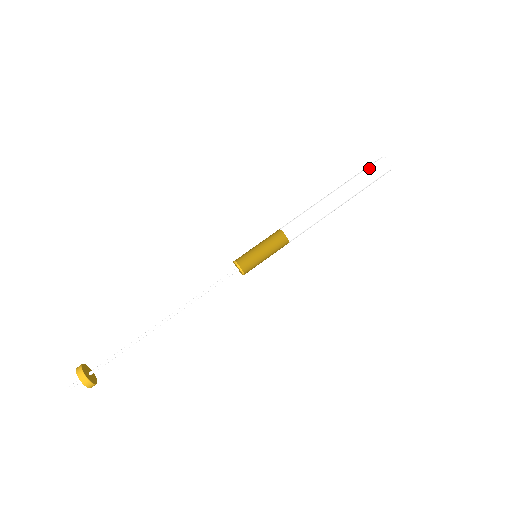
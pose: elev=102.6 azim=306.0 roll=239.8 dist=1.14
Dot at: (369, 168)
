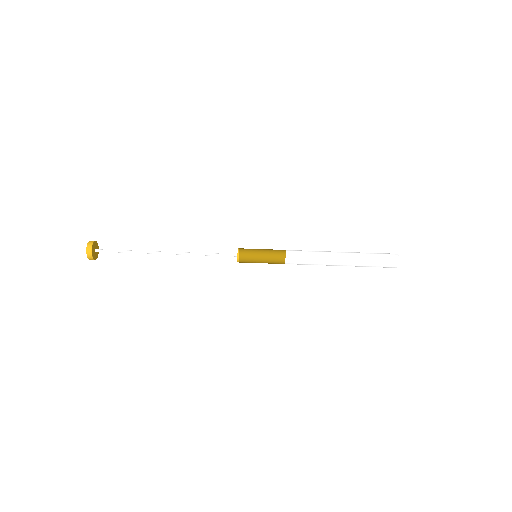
Dot at: (379, 253)
